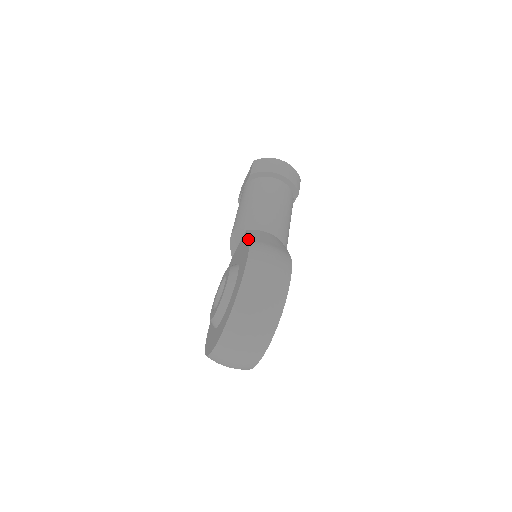
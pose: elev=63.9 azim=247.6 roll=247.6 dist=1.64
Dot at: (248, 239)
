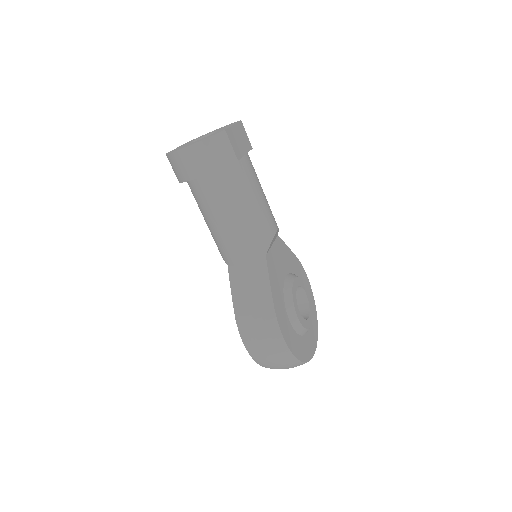
Dot at: (233, 306)
